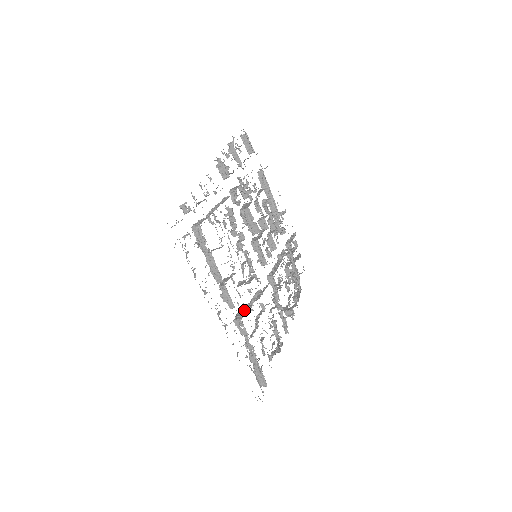
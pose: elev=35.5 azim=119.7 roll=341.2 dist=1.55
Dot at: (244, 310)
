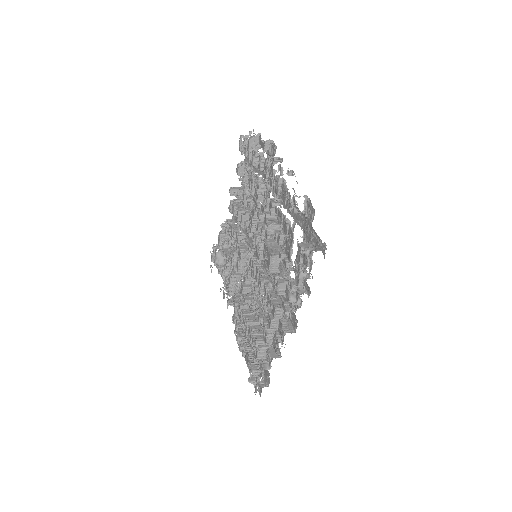
Dot at: (238, 288)
